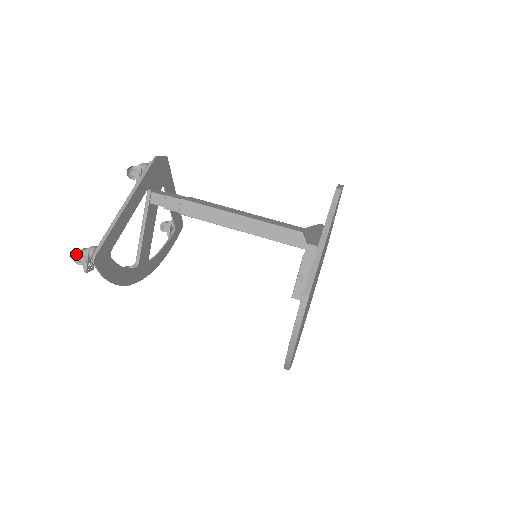
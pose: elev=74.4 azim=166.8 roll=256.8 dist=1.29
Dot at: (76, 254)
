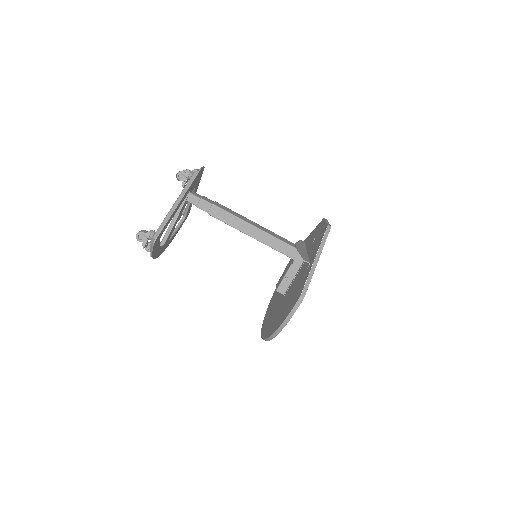
Dot at: (139, 234)
